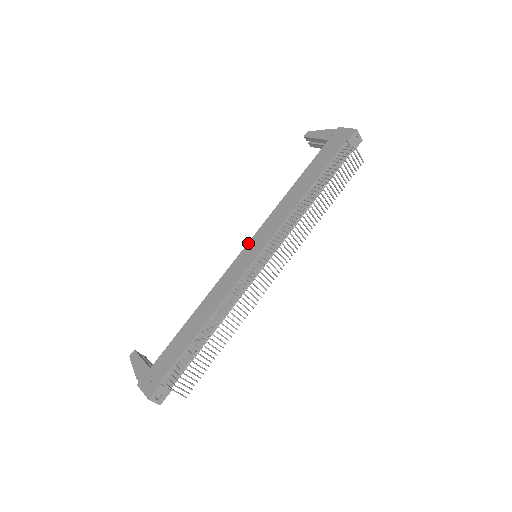
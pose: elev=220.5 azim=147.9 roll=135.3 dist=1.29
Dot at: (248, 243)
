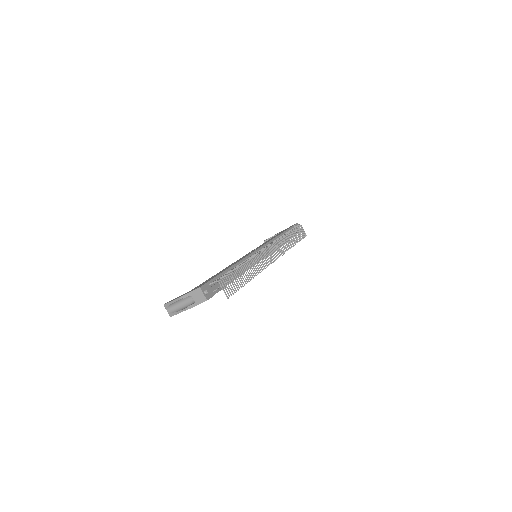
Dot at: occluded
